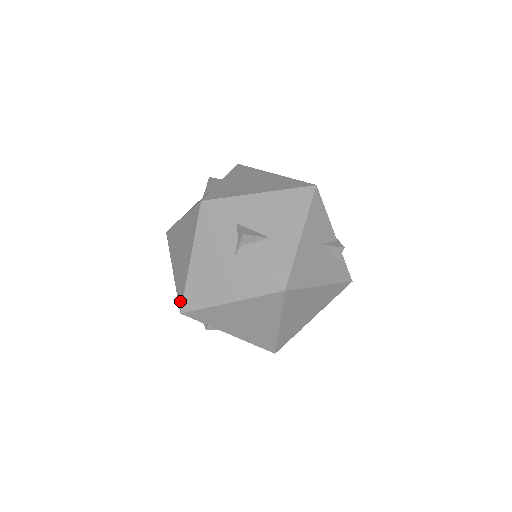
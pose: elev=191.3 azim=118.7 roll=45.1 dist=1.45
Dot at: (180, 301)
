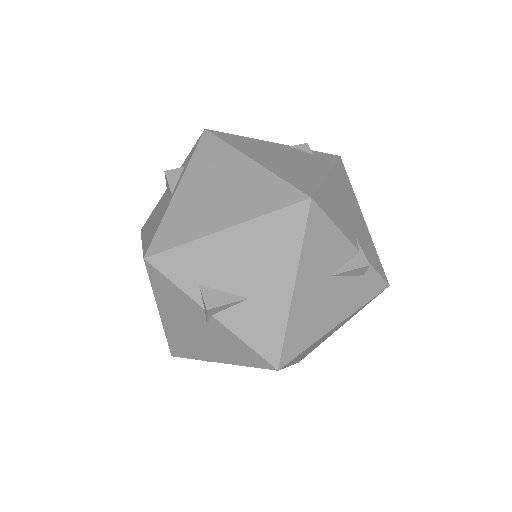
Dot at: occluded
